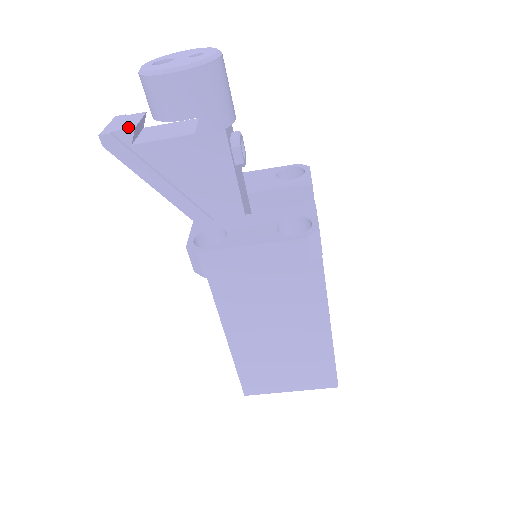
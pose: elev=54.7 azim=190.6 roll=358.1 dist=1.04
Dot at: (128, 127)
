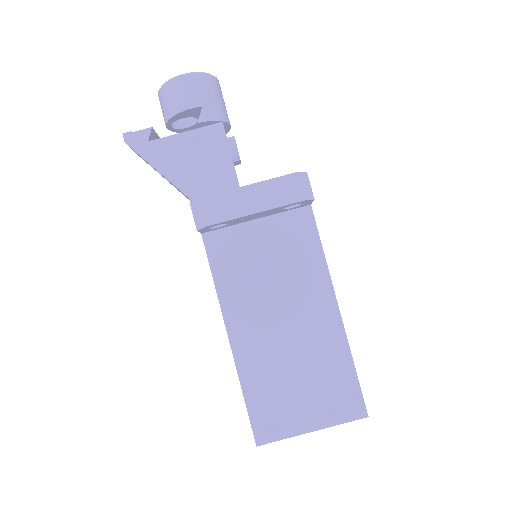
Dot at: (146, 129)
